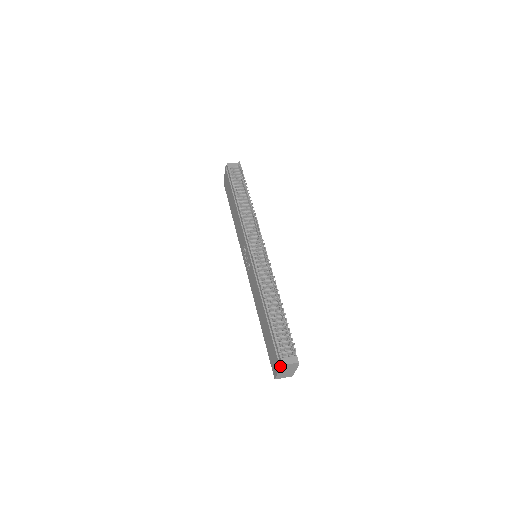
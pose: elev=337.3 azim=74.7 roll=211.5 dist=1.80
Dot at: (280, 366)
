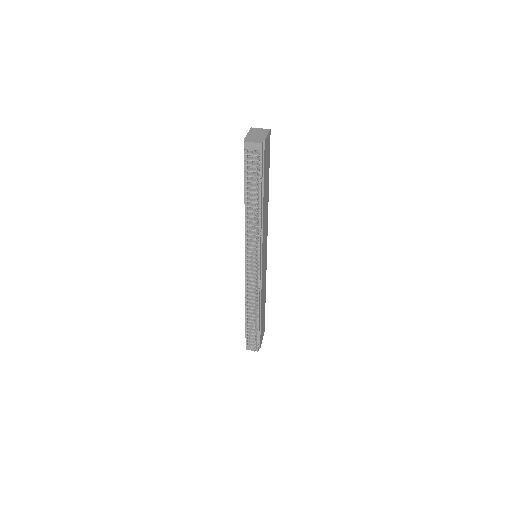
Dot at: occluded
